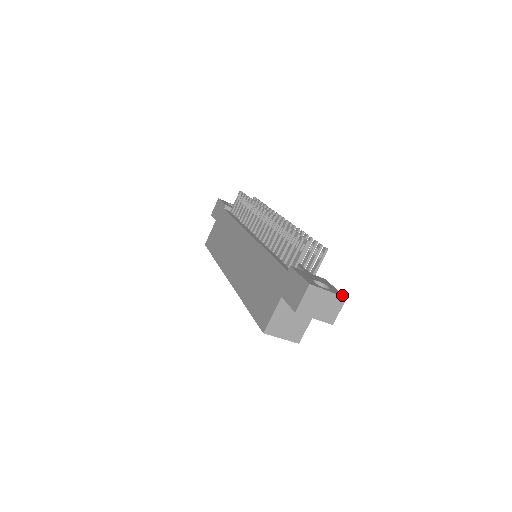
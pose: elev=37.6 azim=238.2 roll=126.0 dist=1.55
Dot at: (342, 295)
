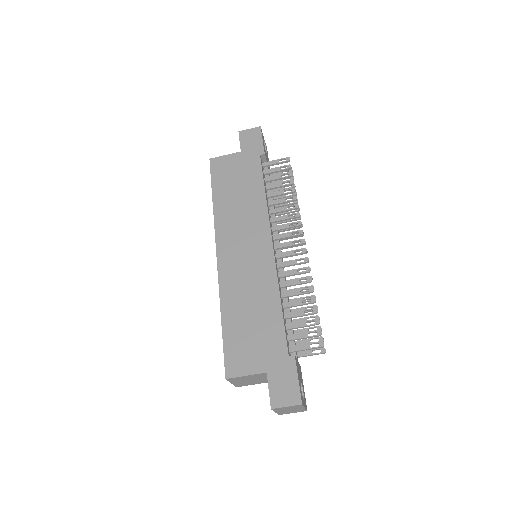
Dot at: occluded
